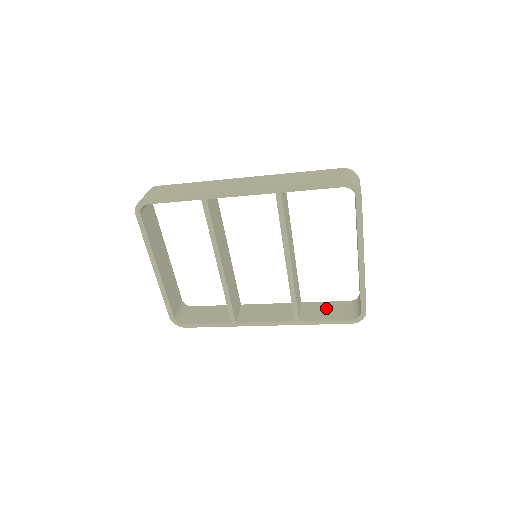
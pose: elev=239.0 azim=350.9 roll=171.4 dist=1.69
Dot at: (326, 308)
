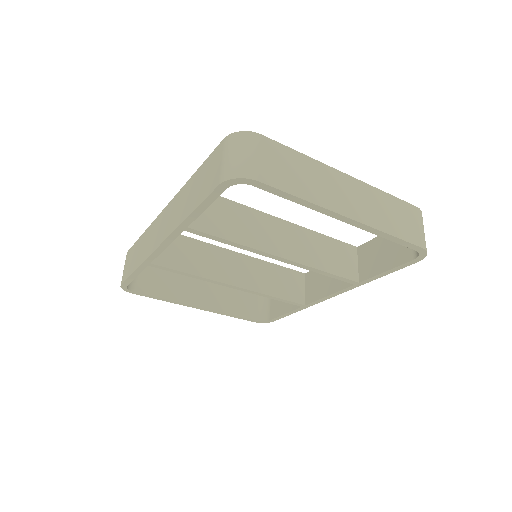
Dot at: (383, 248)
